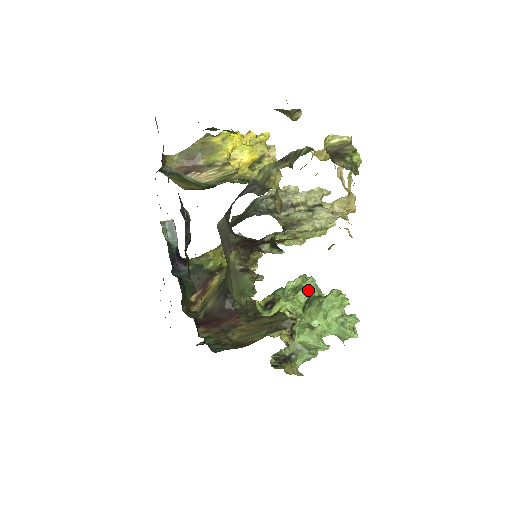
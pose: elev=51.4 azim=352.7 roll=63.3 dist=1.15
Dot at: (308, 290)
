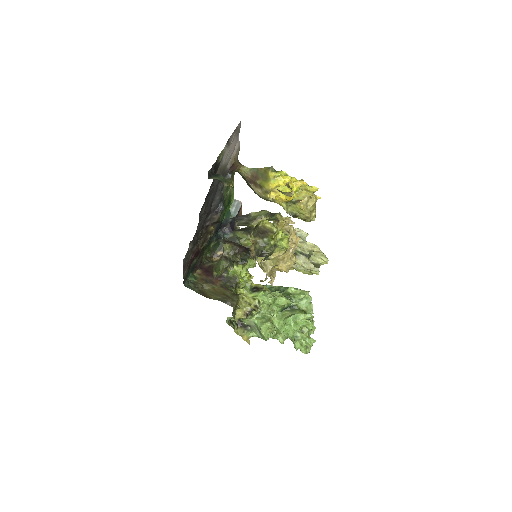
Dot at: (288, 300)
